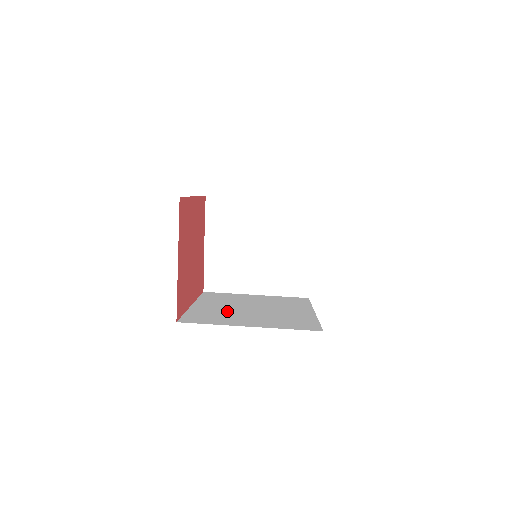
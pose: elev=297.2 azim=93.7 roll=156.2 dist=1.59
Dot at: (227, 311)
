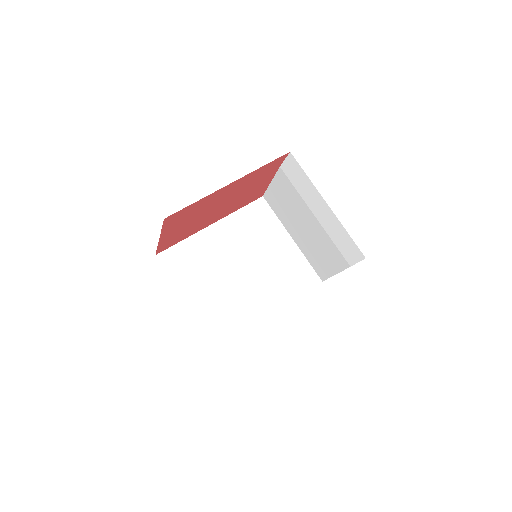
Dot at: (216, 261)
